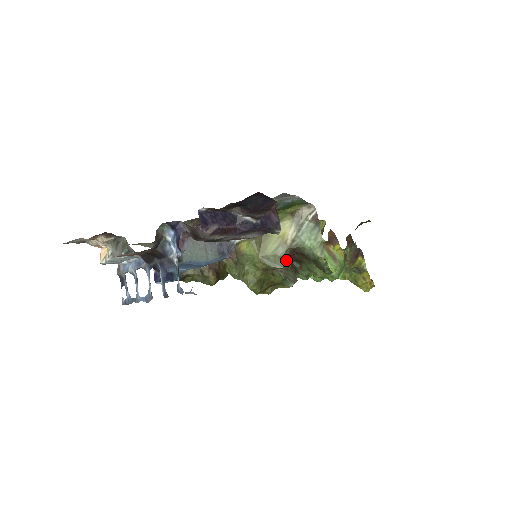
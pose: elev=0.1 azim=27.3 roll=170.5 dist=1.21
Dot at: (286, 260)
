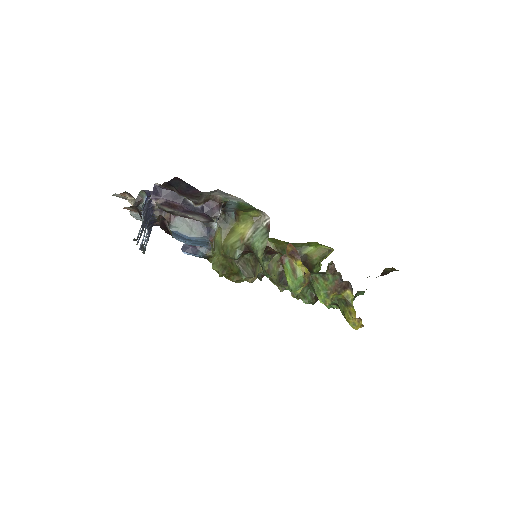
Dot at: (240, 253)
